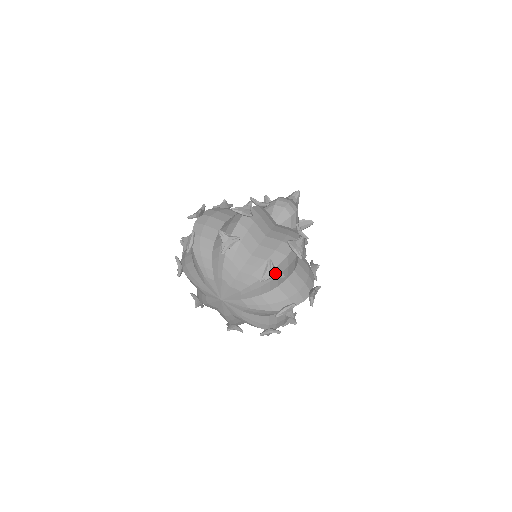
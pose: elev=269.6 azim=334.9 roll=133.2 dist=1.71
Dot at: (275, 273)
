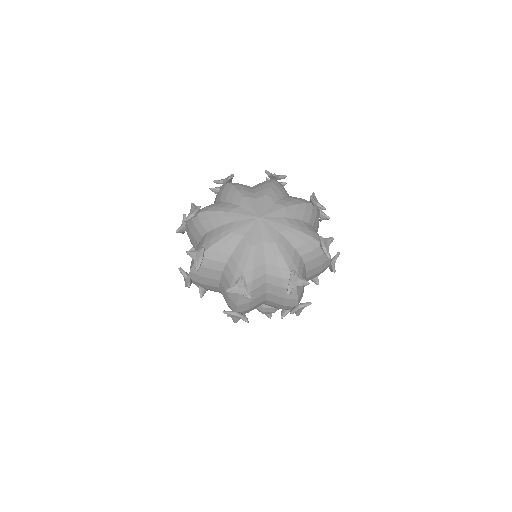
Dot at: (319, 203)
